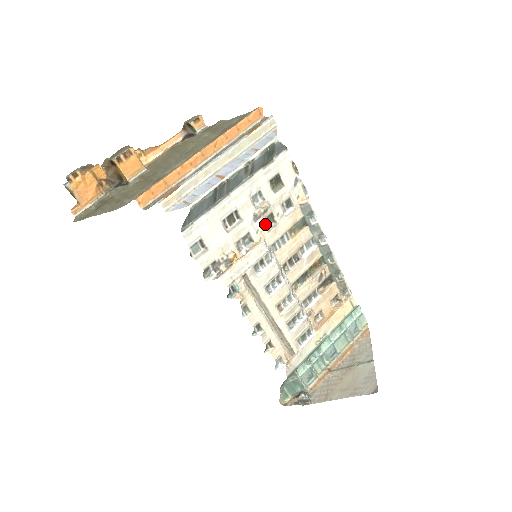
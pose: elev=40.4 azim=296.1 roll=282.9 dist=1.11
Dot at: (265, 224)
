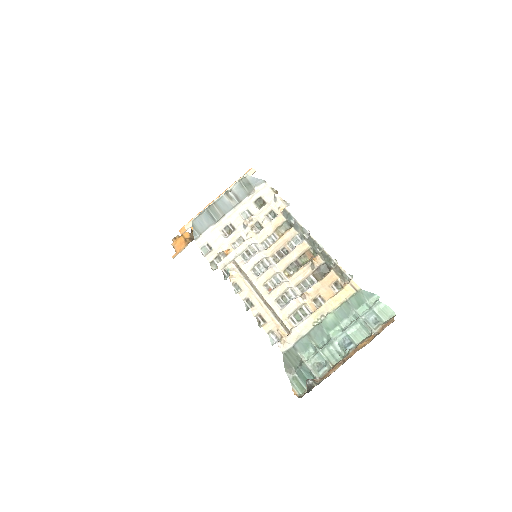
Dot at: (253, 229)
